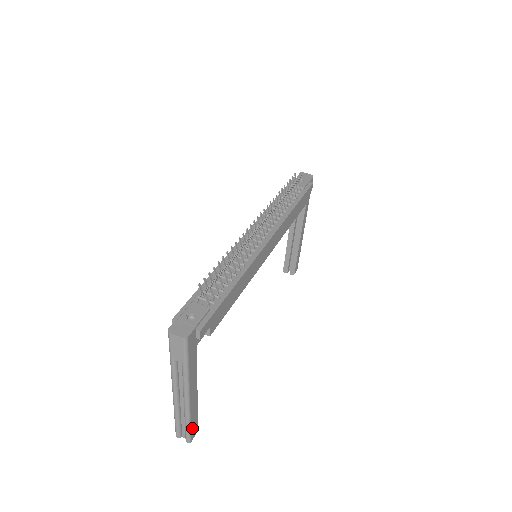
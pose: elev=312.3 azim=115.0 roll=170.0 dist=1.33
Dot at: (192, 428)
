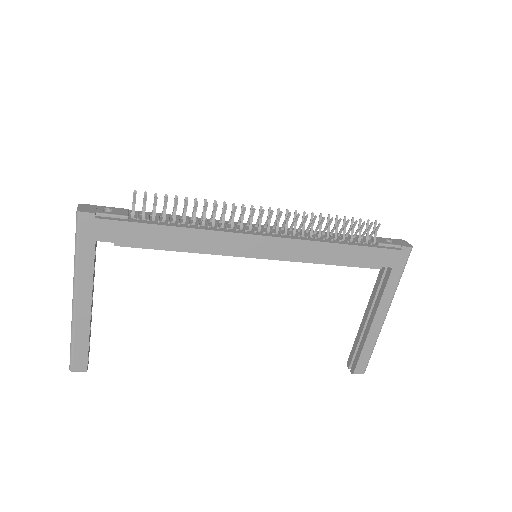
Dot at: (76, 353)
